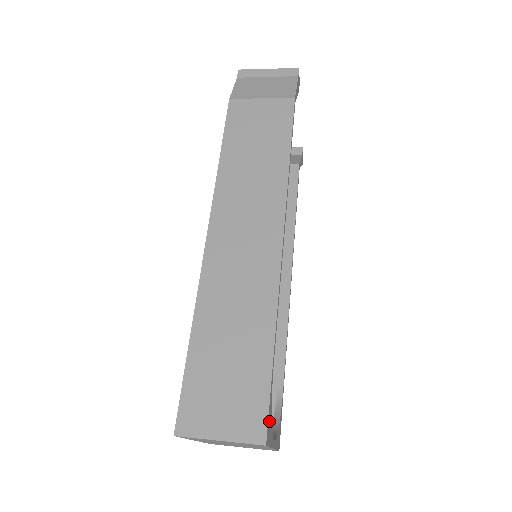
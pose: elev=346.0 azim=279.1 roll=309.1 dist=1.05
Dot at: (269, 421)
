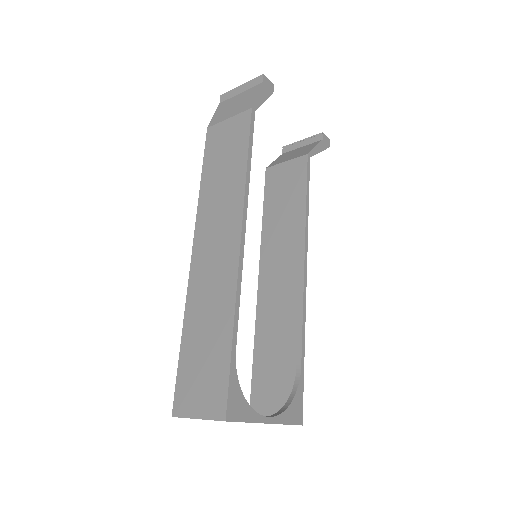
Dot at: (234, 401)
